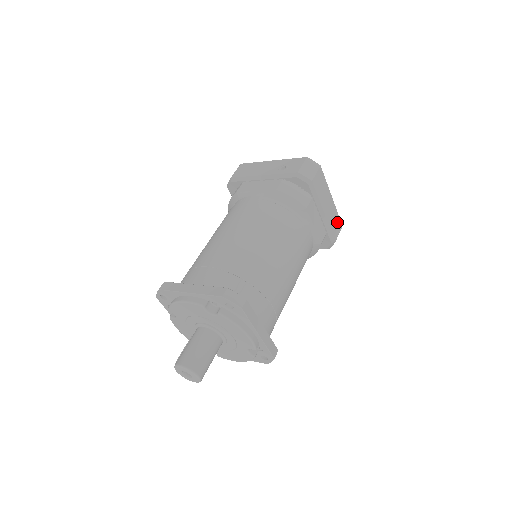
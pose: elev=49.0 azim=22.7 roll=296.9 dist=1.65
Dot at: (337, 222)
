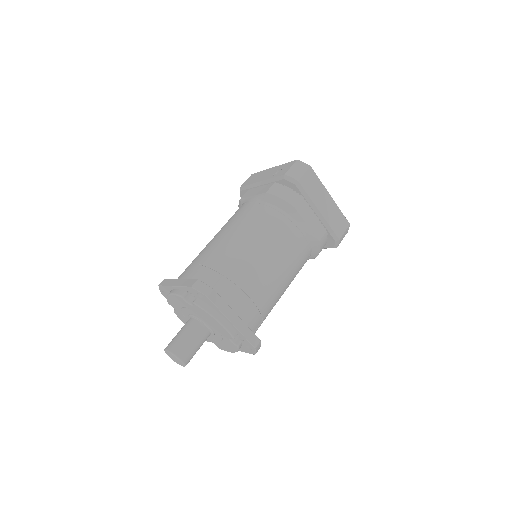
Dot at: (341, 220)
